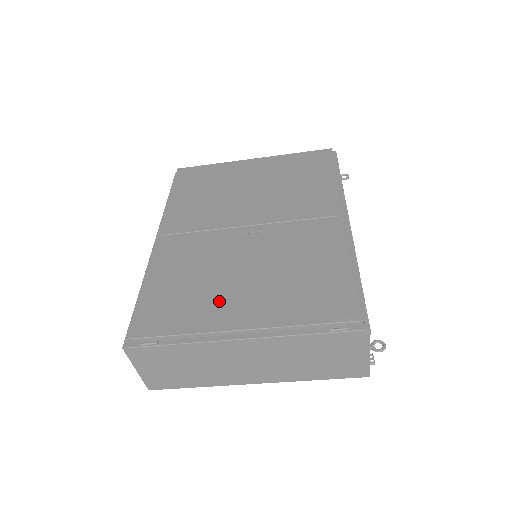
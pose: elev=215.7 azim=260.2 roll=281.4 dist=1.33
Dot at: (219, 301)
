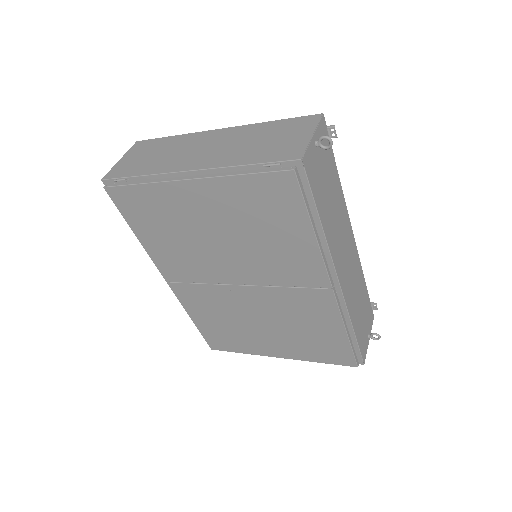
Dot at: (255, 341)
